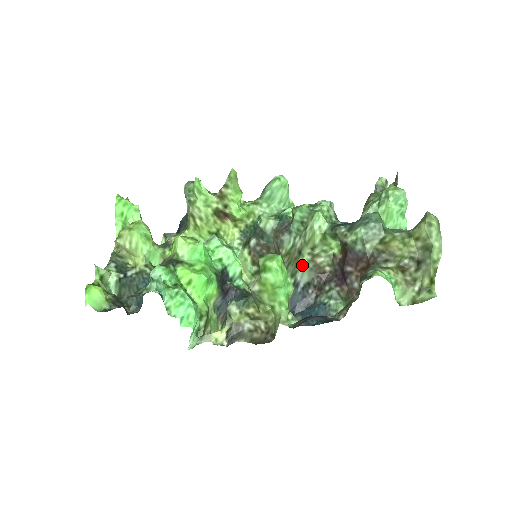
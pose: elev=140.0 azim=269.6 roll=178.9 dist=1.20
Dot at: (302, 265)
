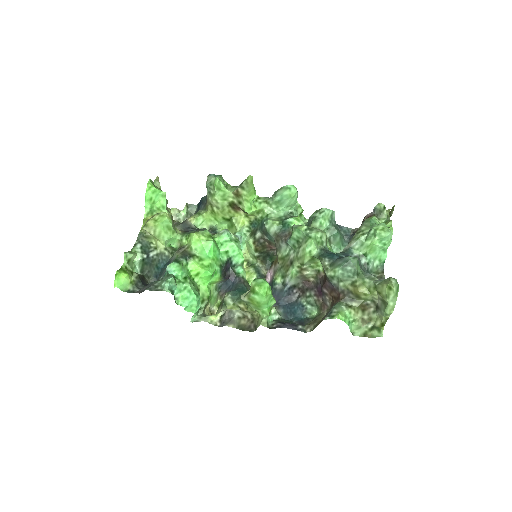
Dot at: (291, 273)
